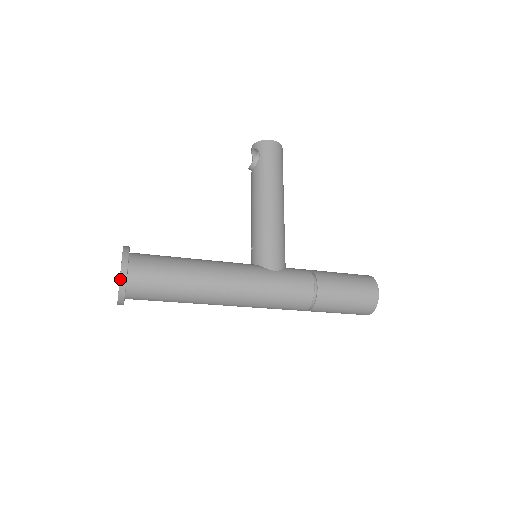
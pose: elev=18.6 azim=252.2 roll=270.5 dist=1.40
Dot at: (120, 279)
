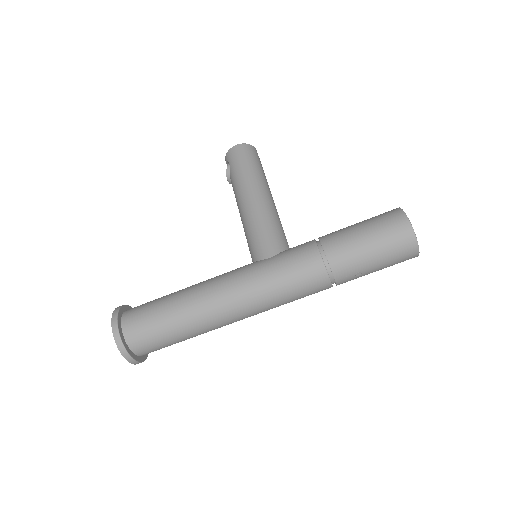
Dot at: (113, 335)
